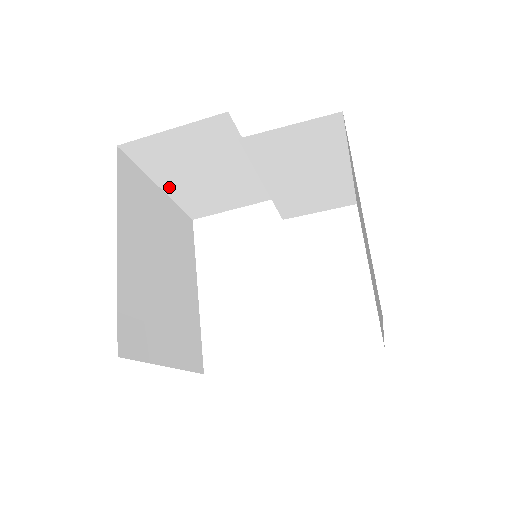
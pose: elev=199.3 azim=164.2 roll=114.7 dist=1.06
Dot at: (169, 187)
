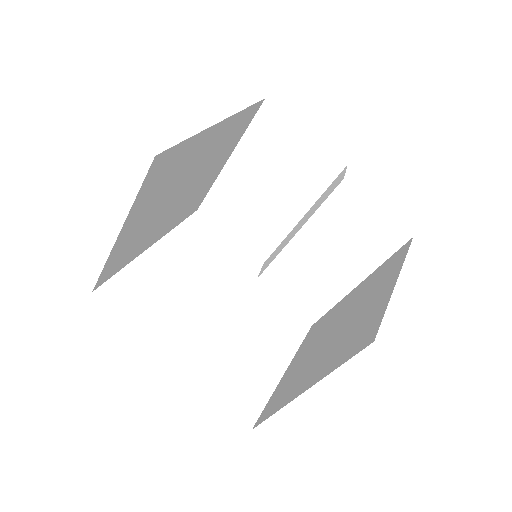
Dot at: (233, 166)
